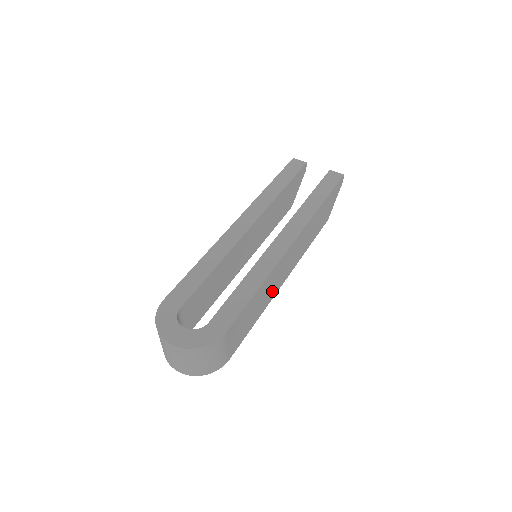
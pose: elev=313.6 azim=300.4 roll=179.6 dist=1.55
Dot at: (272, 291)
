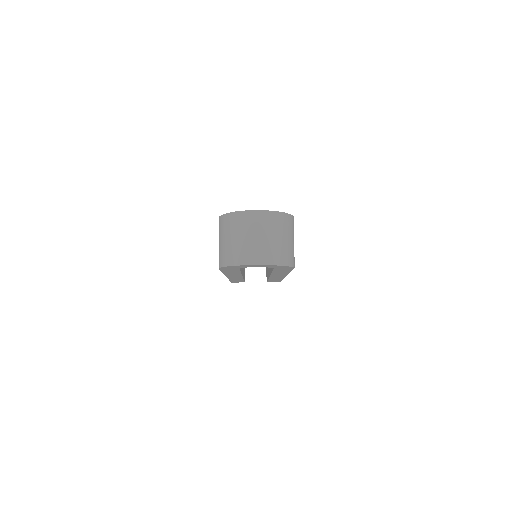
Dot at: occluded
